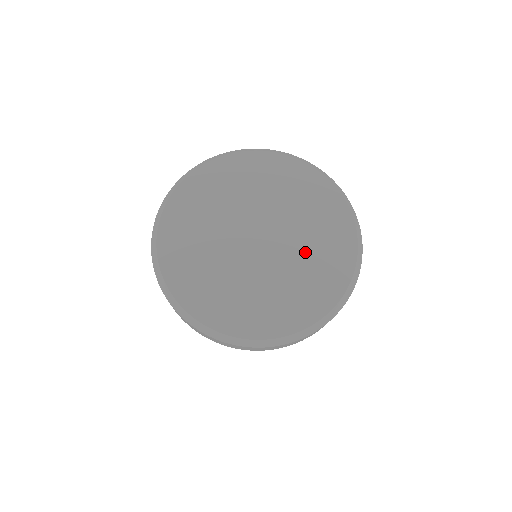
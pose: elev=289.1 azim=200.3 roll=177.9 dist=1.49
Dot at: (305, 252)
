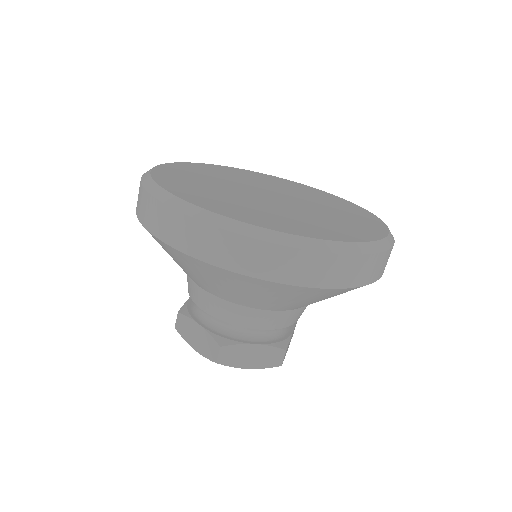
Dot at: (328, 211)
